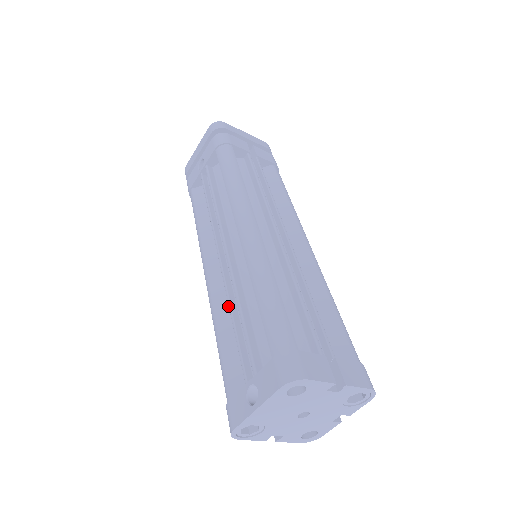
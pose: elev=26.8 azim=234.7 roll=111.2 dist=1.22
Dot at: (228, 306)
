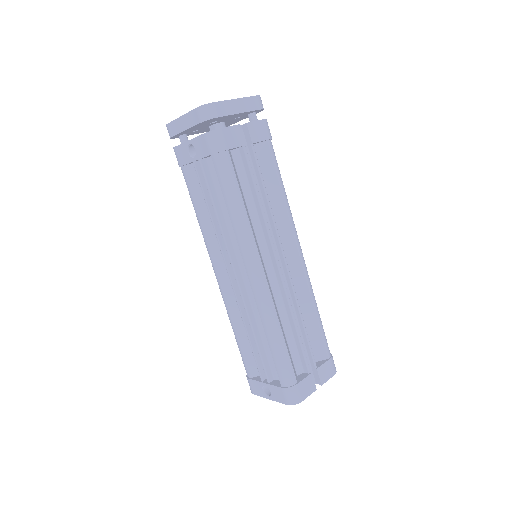
Dot at: occluded
